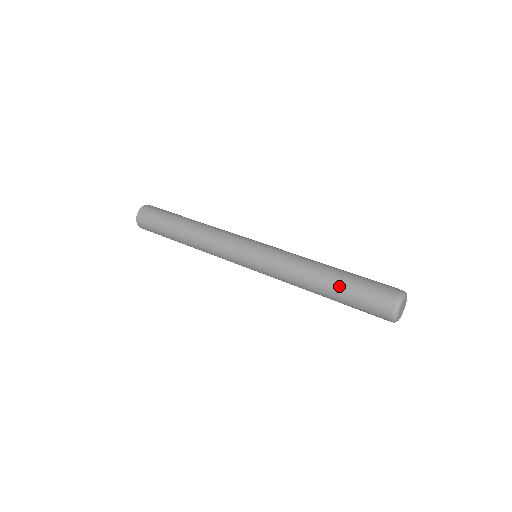
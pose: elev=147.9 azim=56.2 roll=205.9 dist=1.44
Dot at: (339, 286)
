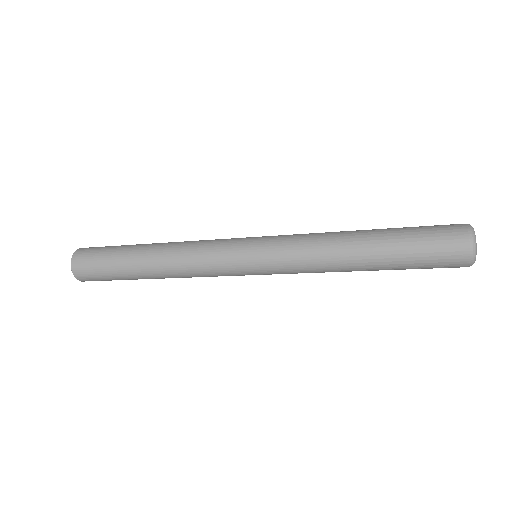
Dot at: (387, 229)
